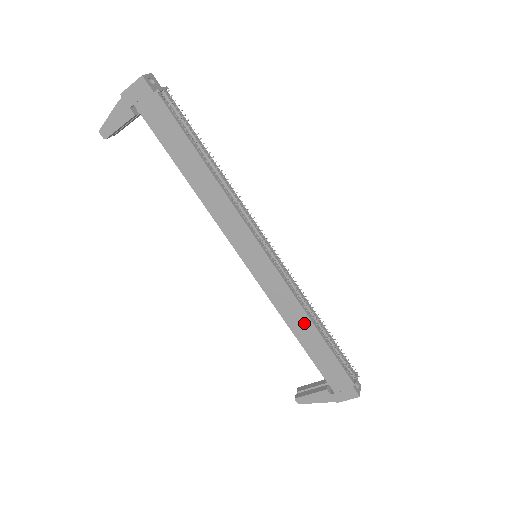
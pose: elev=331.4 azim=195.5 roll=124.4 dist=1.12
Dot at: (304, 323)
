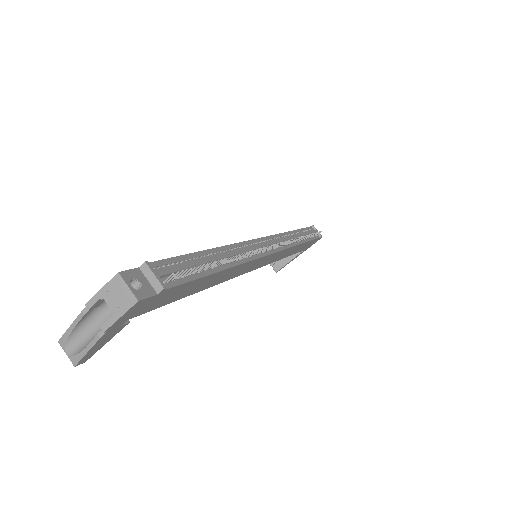
Dot at: (294, 249)
